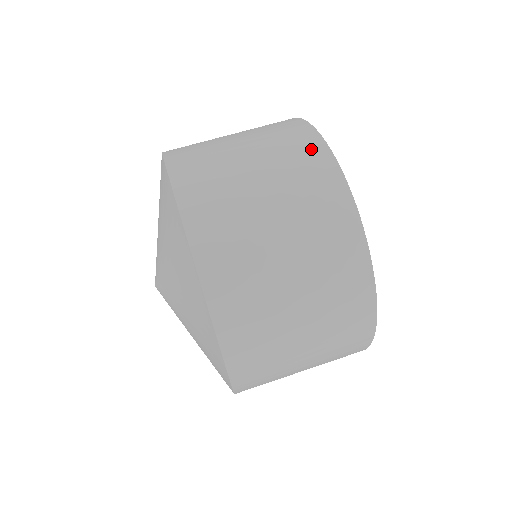
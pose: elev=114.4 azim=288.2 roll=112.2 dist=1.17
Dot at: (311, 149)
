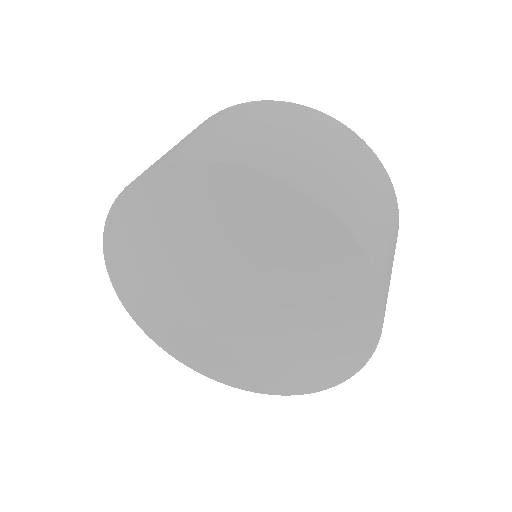
Dot at: occluded
